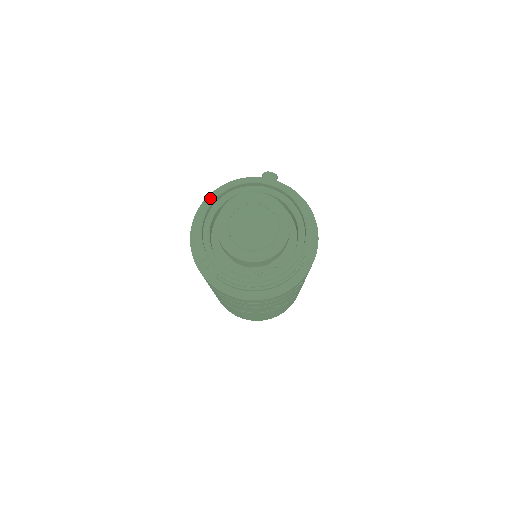
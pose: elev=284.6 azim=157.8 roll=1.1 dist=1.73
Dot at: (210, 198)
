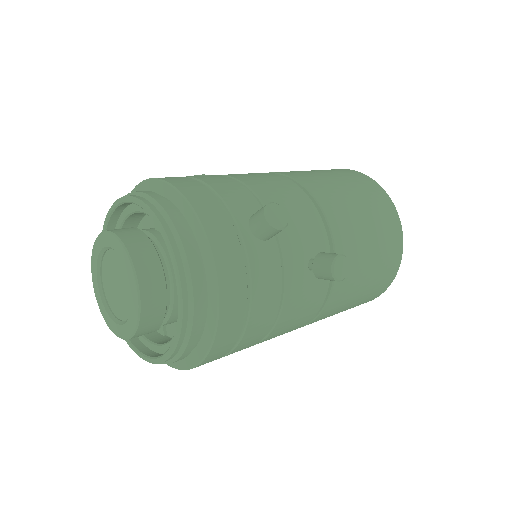
Dot at: occluded
